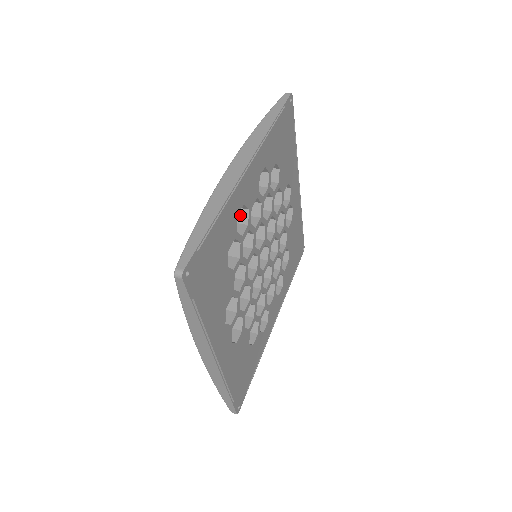
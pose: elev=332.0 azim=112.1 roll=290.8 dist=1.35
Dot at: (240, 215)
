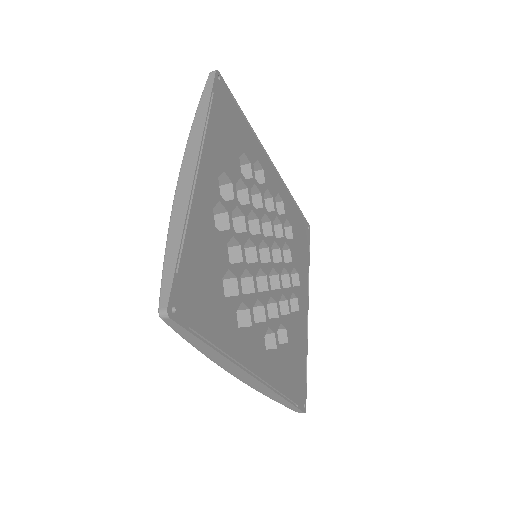
Dot at: occluded
